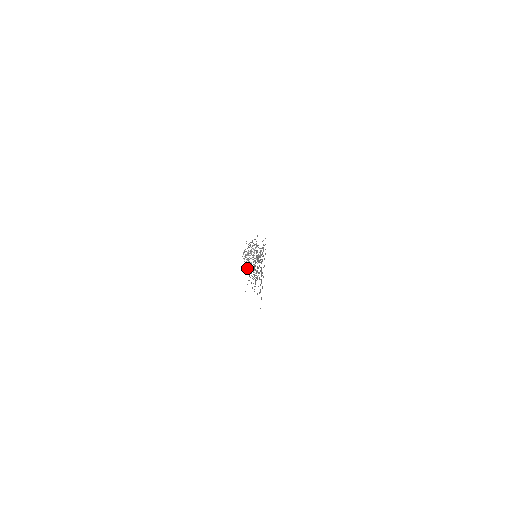
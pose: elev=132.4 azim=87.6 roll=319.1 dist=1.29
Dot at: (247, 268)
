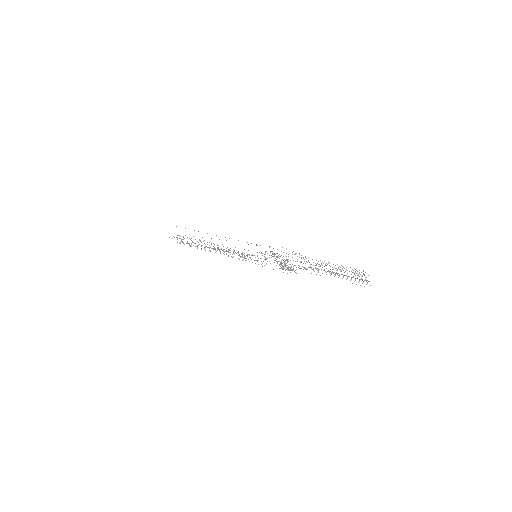
Dot at: (288, 270)
